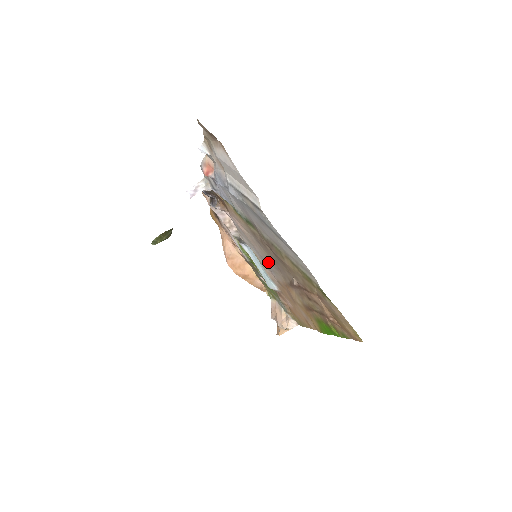
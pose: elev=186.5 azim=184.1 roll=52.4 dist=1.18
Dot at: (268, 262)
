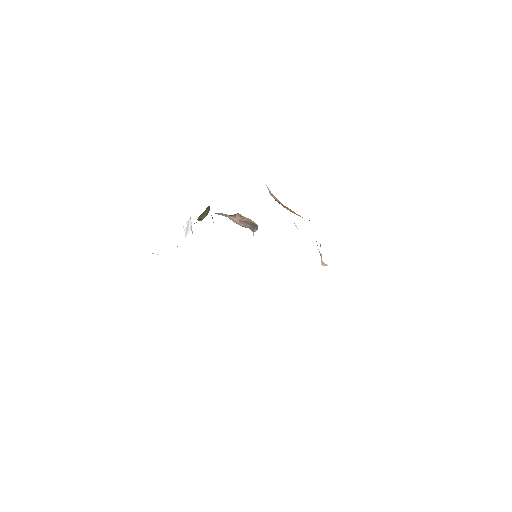
Dot at: occluded
